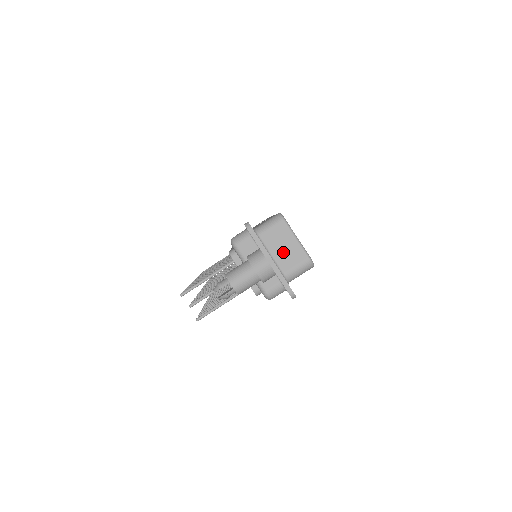
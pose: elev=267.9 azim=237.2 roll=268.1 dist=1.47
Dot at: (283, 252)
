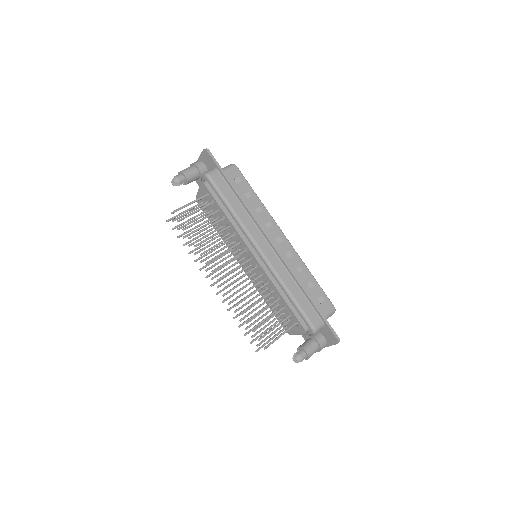
Dot at: occluded
